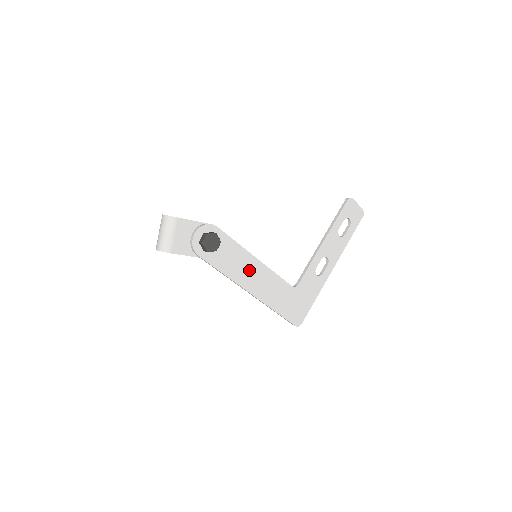
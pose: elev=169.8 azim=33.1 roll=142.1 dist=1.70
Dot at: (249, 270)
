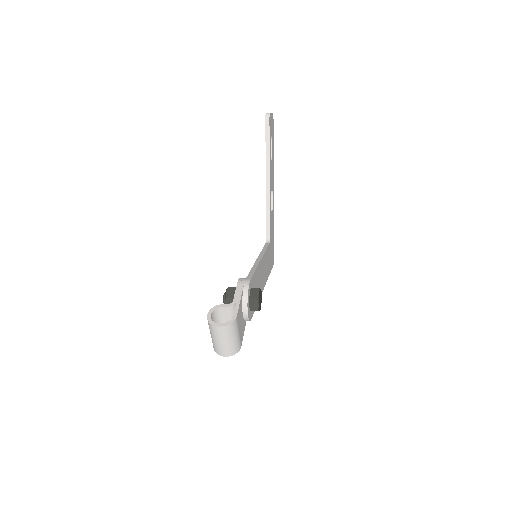
Dot at: (261, 275)
